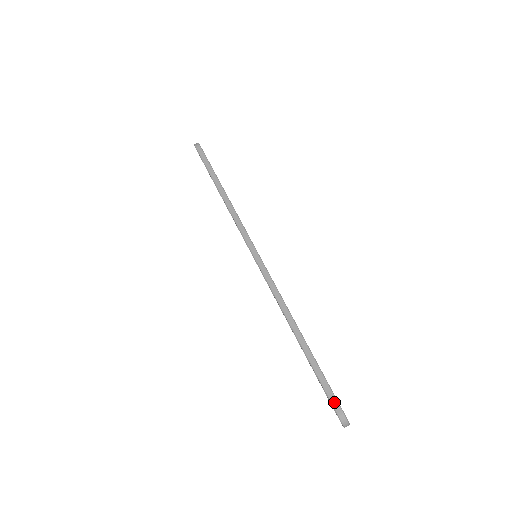
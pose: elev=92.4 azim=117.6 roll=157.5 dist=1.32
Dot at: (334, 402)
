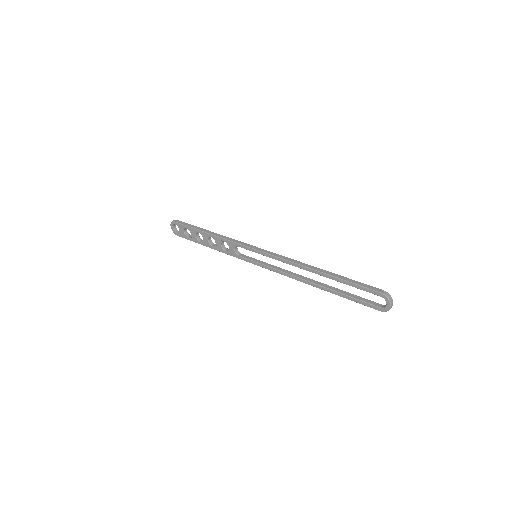
Dot at: (373, 288)
